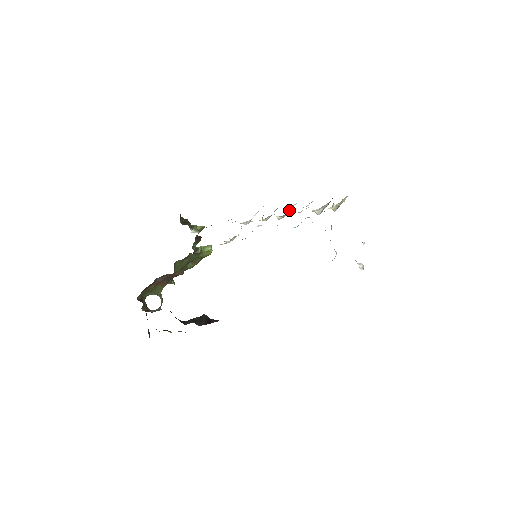
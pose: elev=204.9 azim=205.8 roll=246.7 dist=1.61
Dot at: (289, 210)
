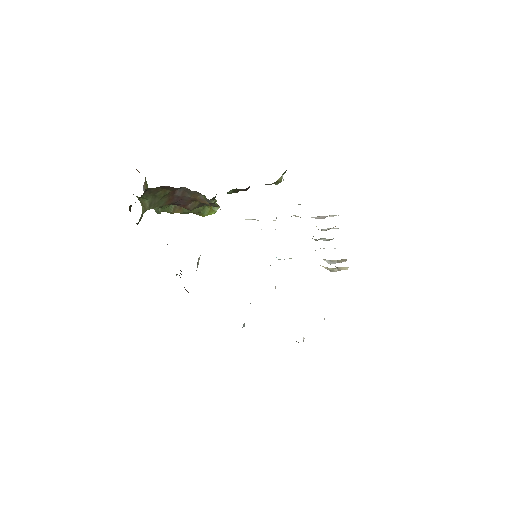
Dot at: (323, 238)
